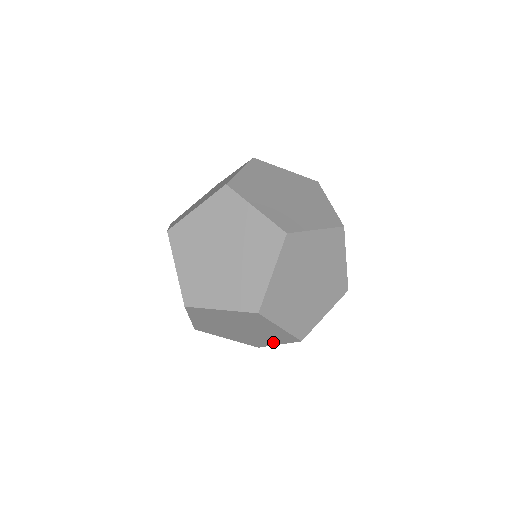
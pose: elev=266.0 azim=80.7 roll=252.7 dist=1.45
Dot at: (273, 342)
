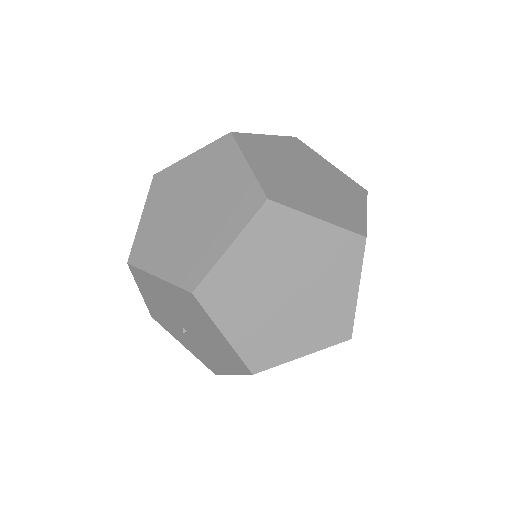
Dot at: (348, 289)
